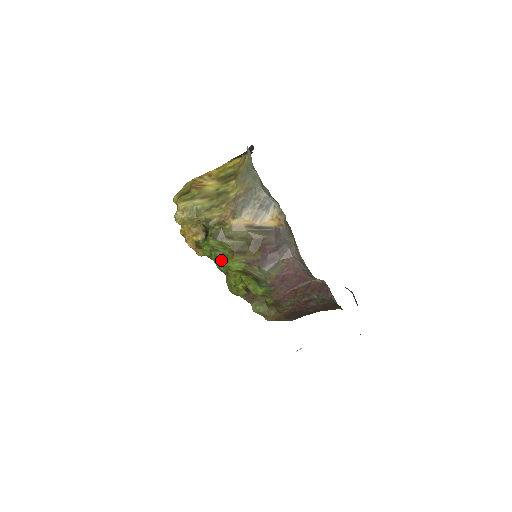
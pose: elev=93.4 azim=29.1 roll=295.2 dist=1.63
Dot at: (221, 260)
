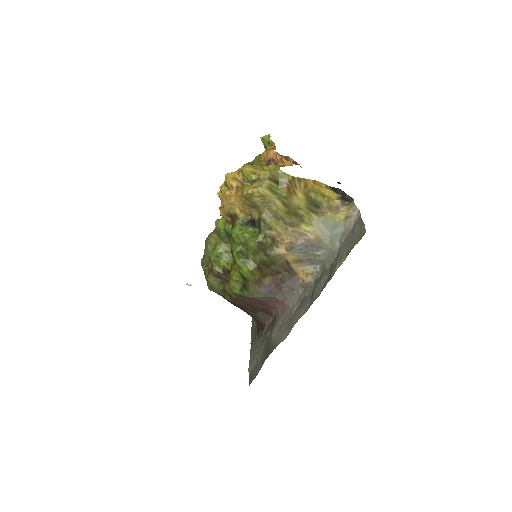
Dot at: (241, 257)
